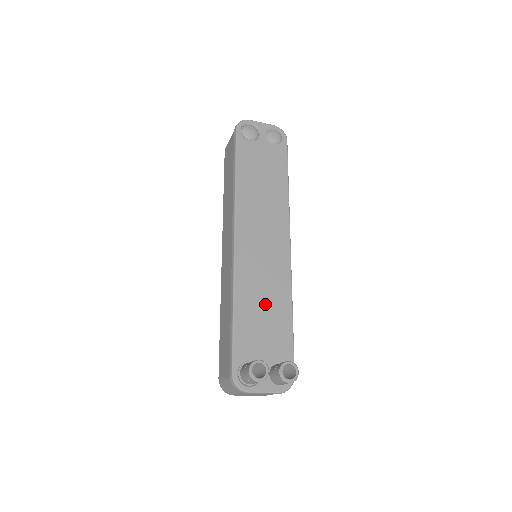
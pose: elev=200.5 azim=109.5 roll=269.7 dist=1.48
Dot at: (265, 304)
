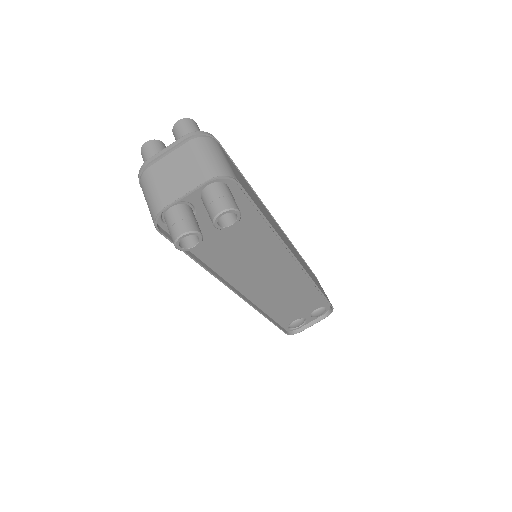
Dot at: occluded
